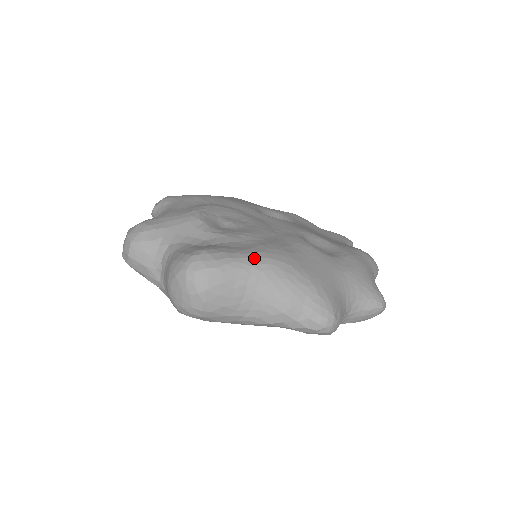
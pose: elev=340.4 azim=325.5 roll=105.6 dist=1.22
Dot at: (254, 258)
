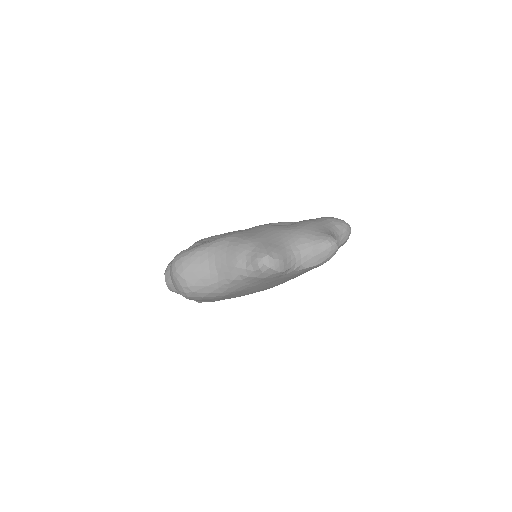
Dot at: (211, 242)
